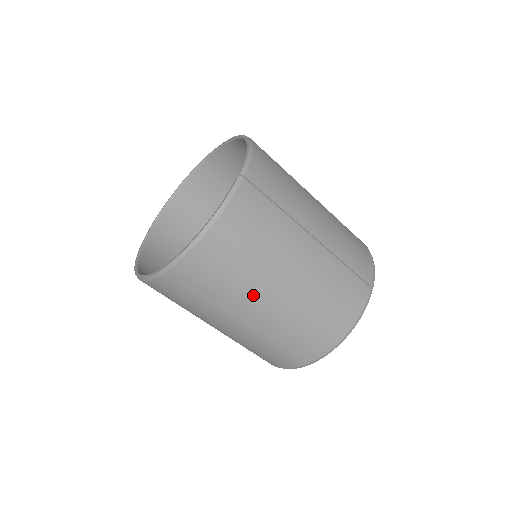
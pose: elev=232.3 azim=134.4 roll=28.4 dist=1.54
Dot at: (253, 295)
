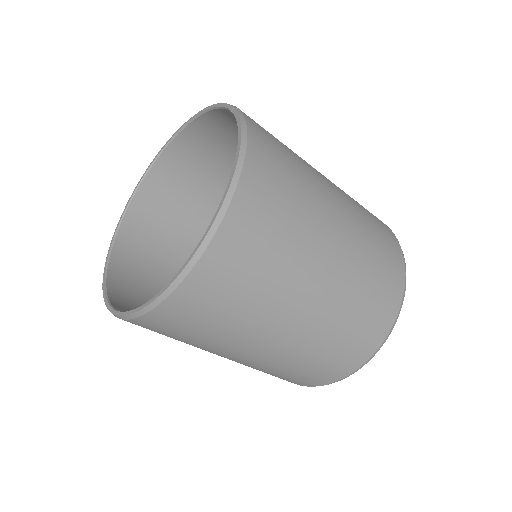
Dot at: (316, 239)
